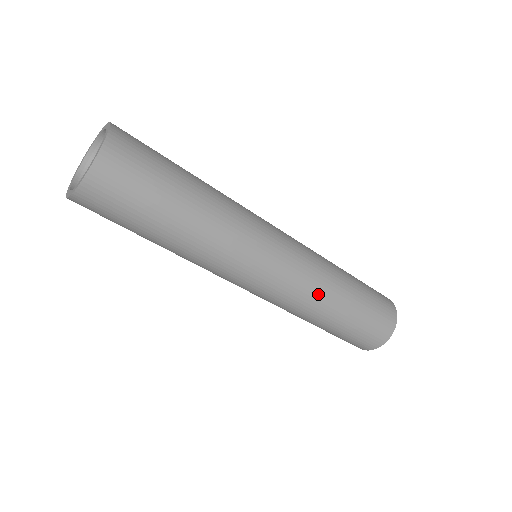
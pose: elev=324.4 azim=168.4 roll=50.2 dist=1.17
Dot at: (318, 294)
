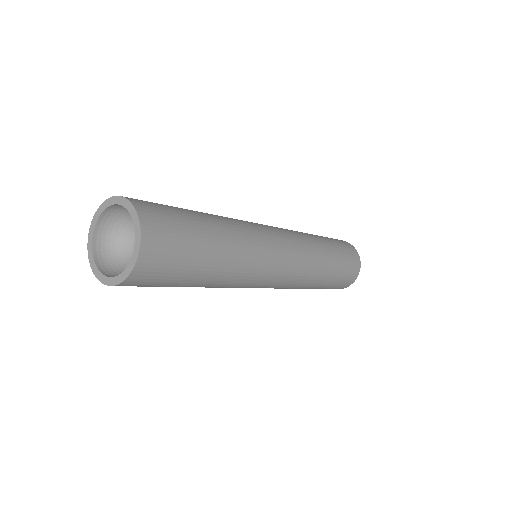
Dot at: (313, 269)
